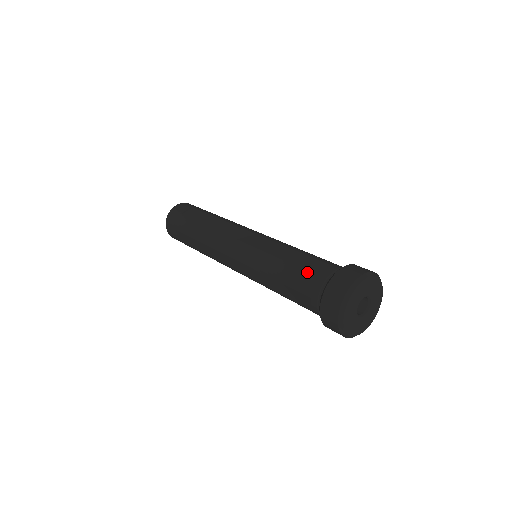
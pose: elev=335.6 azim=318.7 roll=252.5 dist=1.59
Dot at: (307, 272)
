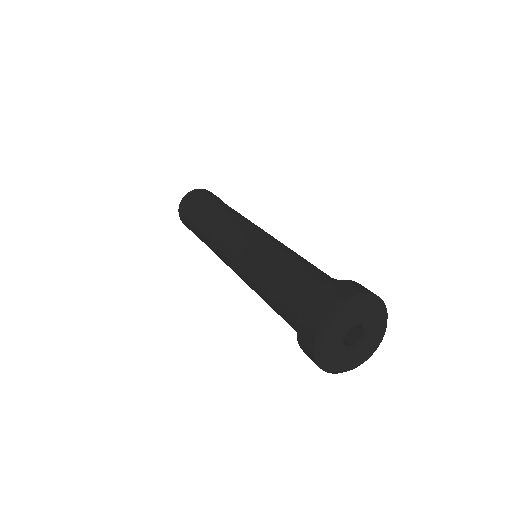
Dot at: (283, 299)
